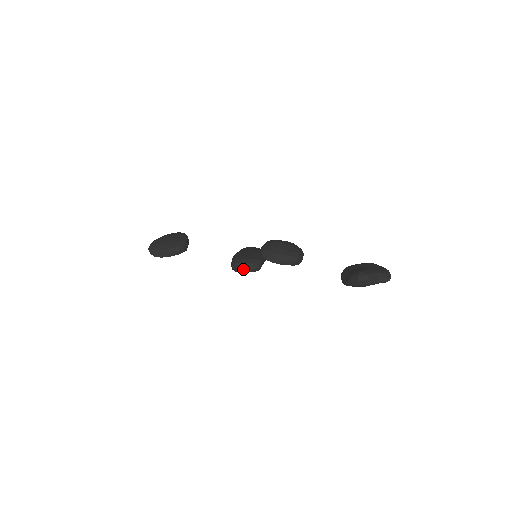
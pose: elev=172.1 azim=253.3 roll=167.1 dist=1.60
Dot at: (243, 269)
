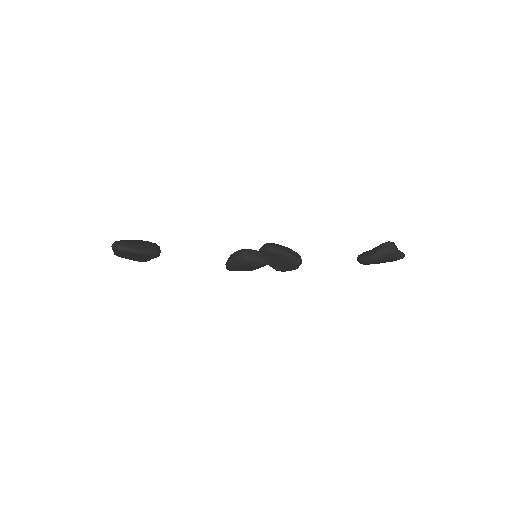
Dot at: (255, 257)
